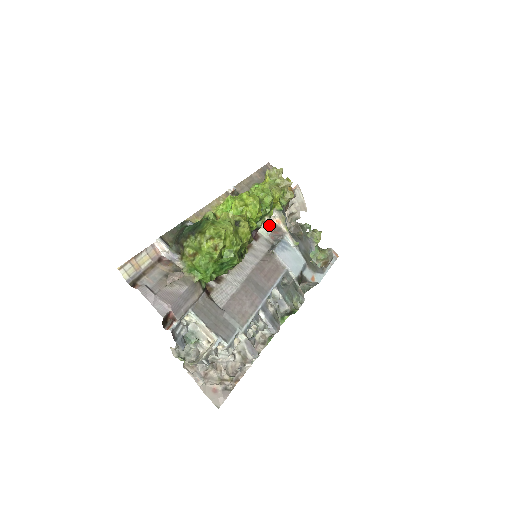
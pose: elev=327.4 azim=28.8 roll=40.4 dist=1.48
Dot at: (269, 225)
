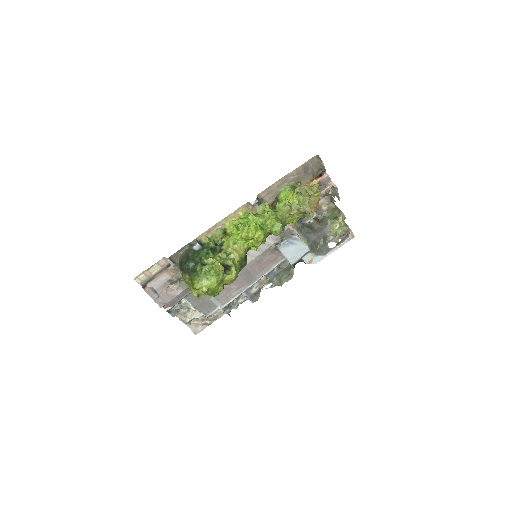
Dot at: occluded
